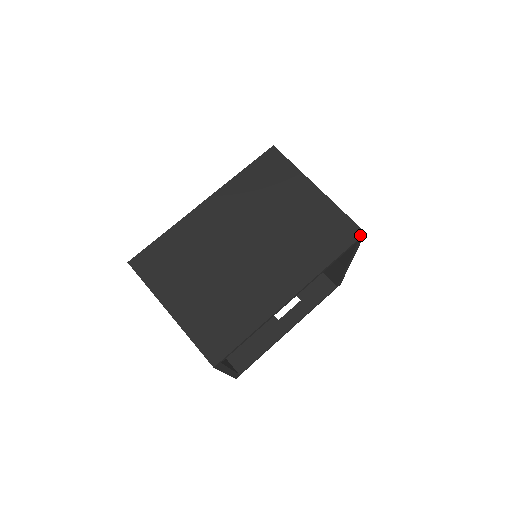
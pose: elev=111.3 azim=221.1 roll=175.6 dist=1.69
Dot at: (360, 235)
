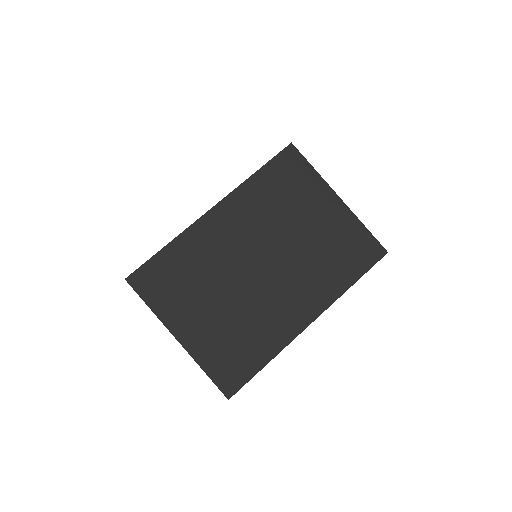
Dot at: (382, 255)
